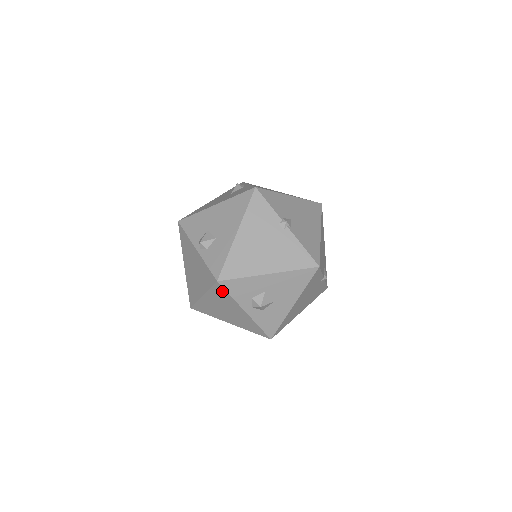
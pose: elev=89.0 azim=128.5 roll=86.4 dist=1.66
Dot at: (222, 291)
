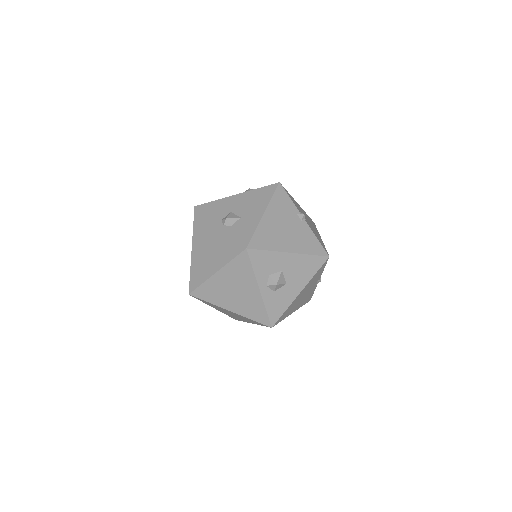
Dot at: (245, 262)
